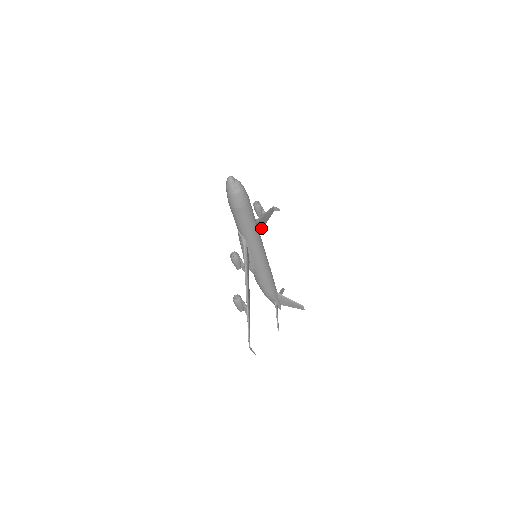
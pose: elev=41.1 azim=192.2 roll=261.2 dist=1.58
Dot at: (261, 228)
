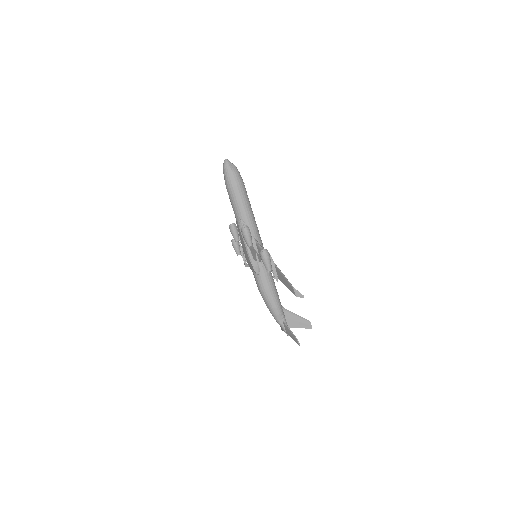
Dot at: occluded
